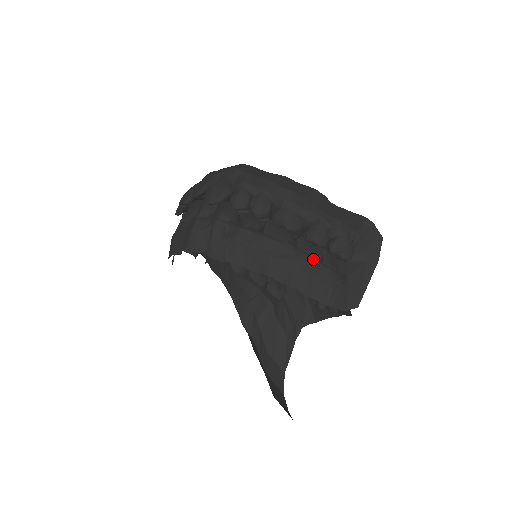
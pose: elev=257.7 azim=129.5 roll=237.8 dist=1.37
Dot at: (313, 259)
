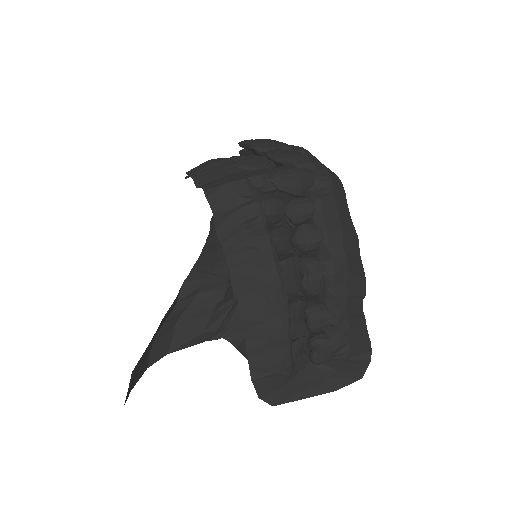
Dot at: (289, 333)
